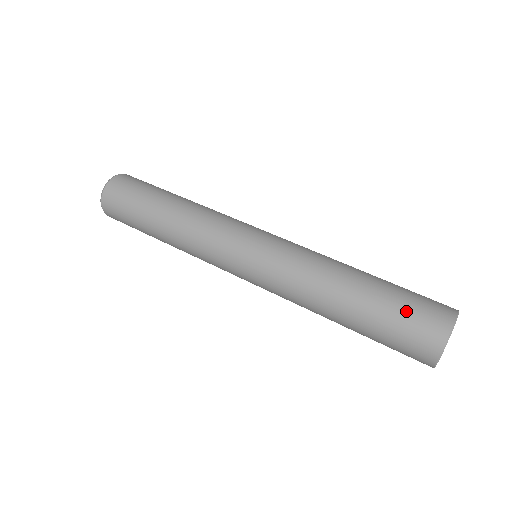
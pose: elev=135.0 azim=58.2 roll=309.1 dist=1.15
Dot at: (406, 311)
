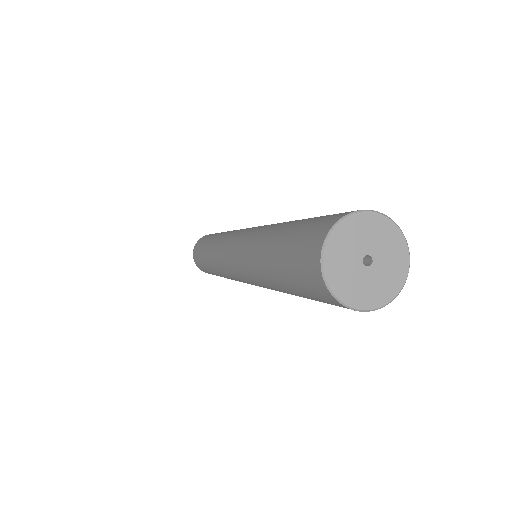
Dot at: (302, 230)
